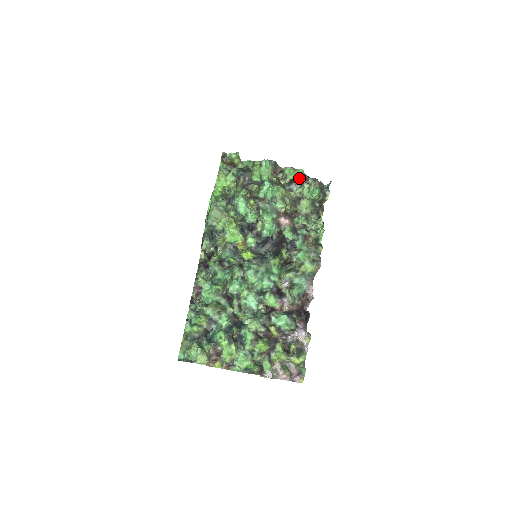
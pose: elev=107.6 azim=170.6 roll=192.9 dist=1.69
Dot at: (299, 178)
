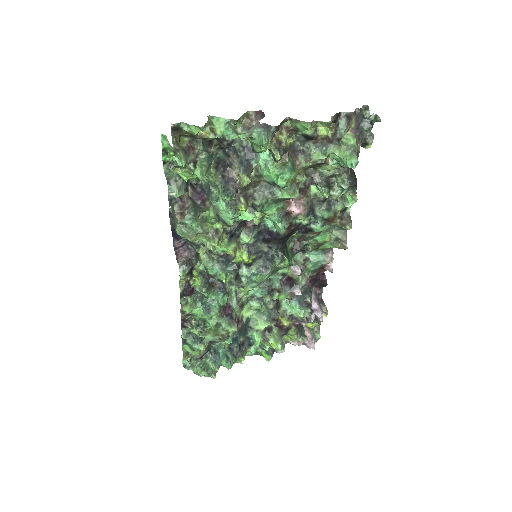
Dot at: (321, 134)
